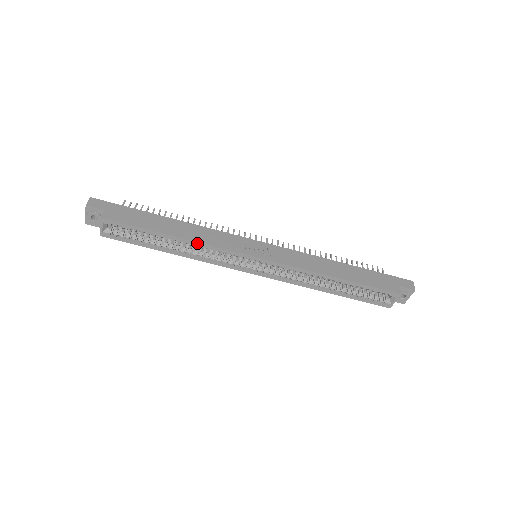
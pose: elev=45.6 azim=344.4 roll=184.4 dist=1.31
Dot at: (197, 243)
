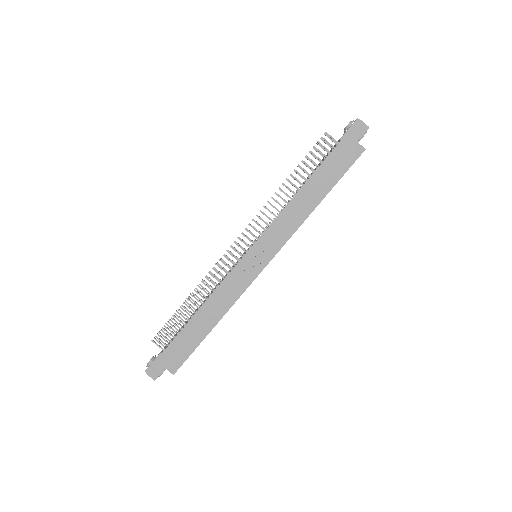
Dot at: (228, 310)
